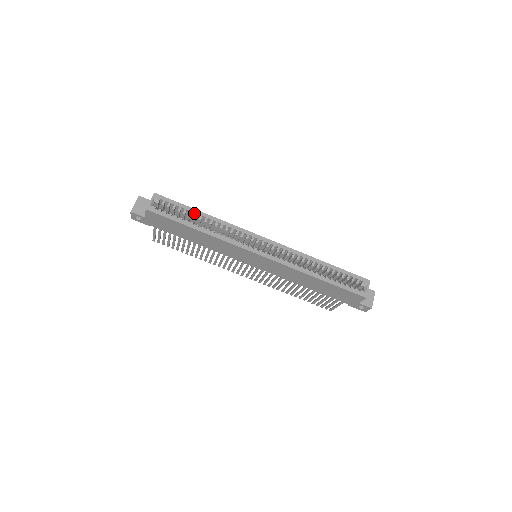
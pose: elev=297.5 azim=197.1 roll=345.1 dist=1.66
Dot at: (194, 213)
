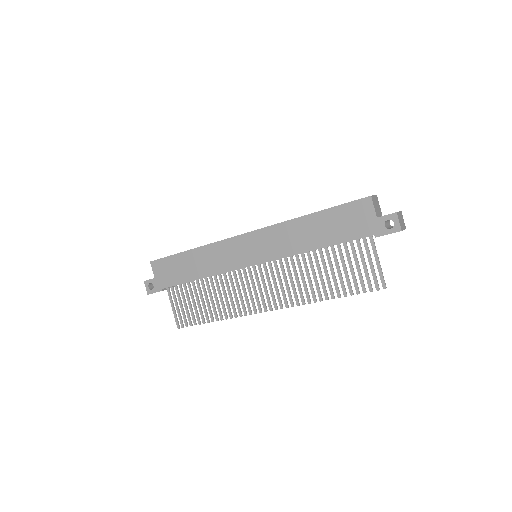
Dot at: occluded
